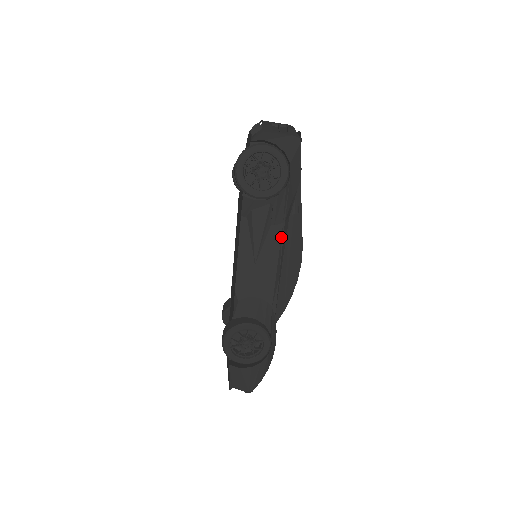
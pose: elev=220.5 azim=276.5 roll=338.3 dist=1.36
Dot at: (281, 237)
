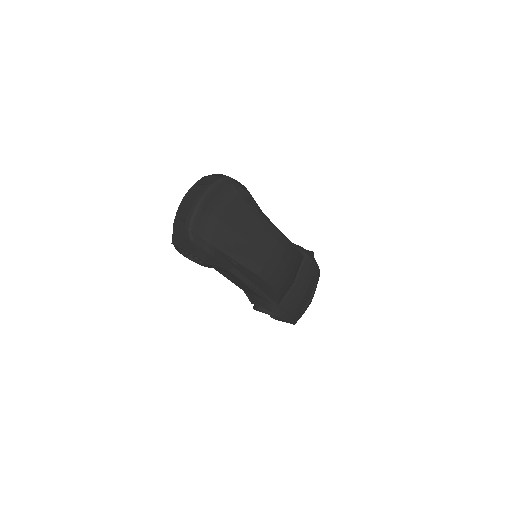
Dot at: (236, 277)
